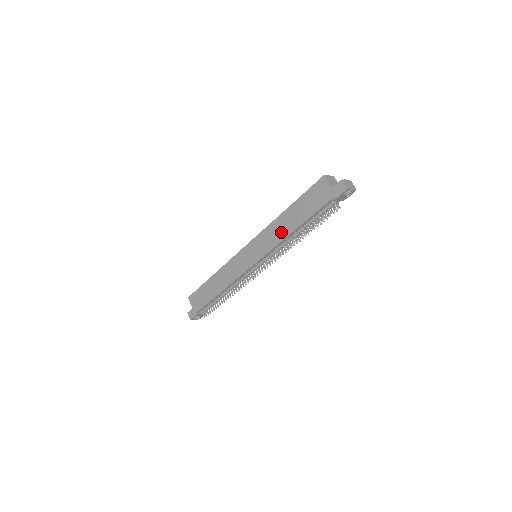
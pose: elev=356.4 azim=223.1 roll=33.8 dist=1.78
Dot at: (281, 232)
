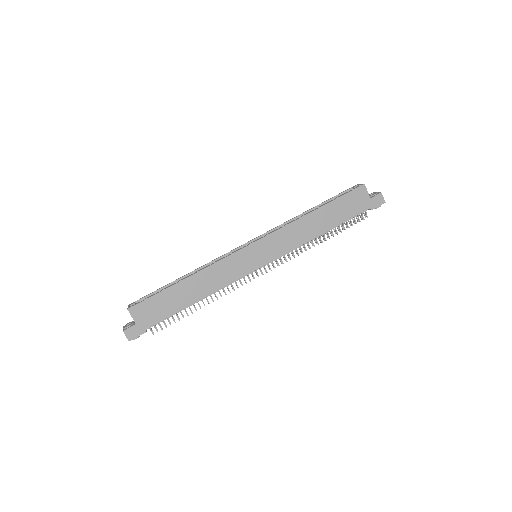
Dot at: (306, 233)
